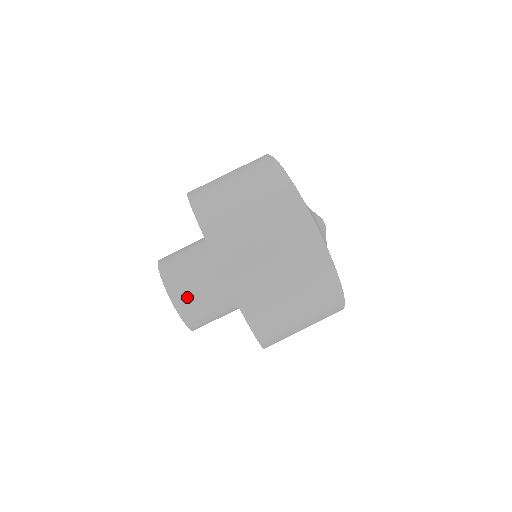
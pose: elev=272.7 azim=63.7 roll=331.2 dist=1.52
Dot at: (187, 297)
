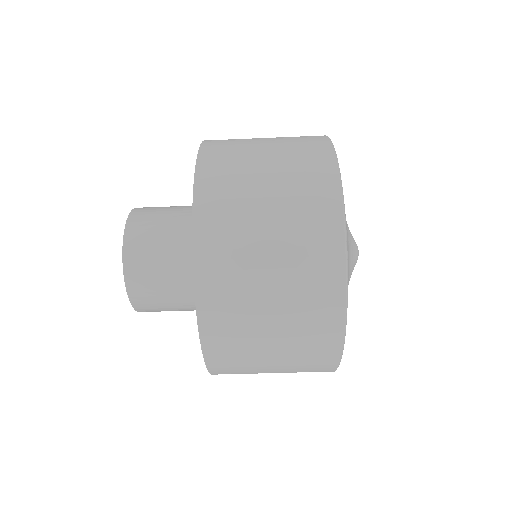
Dot at: (155, 309)
